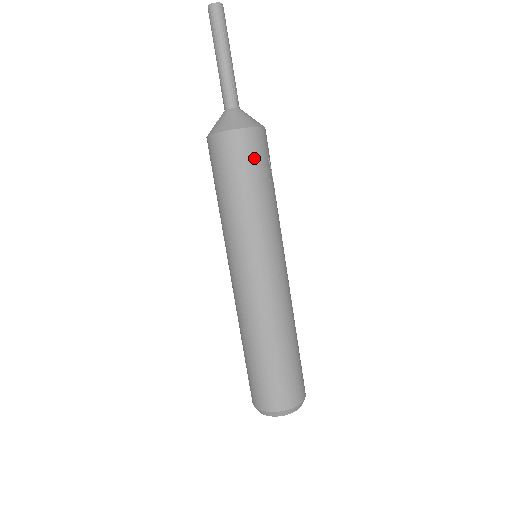
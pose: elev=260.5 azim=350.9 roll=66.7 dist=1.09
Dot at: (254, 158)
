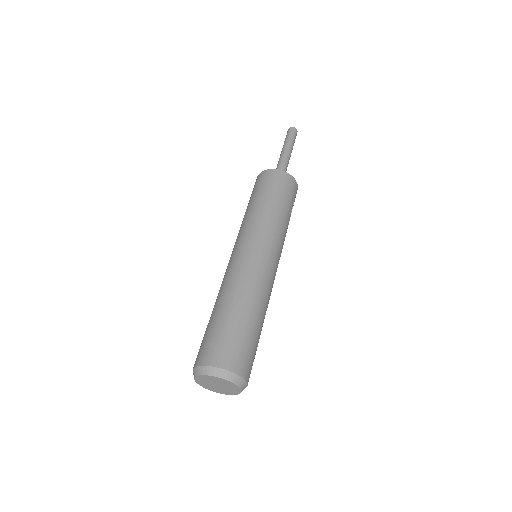
Dot at: (289, 192)
